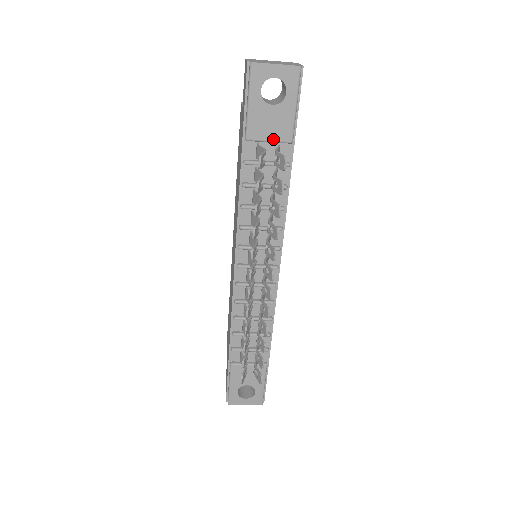
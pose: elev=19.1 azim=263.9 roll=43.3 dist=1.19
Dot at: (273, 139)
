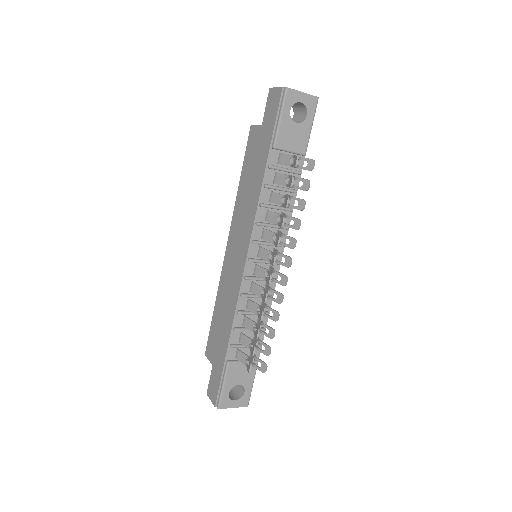
Dot at: (293, 150)
